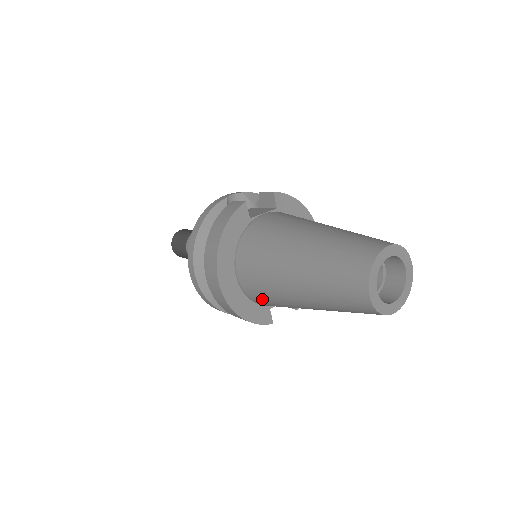
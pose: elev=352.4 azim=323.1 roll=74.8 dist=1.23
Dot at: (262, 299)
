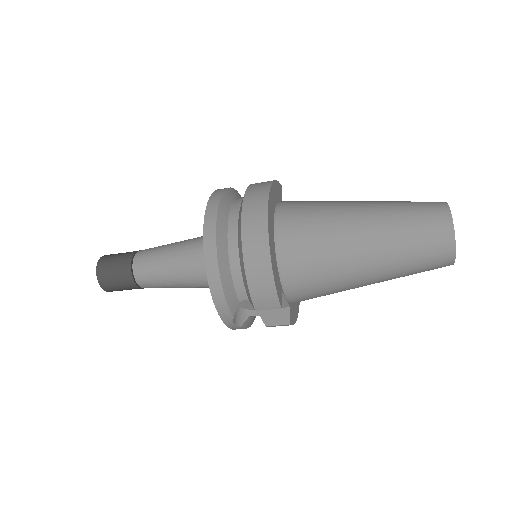
Dot at: (300, 251)
